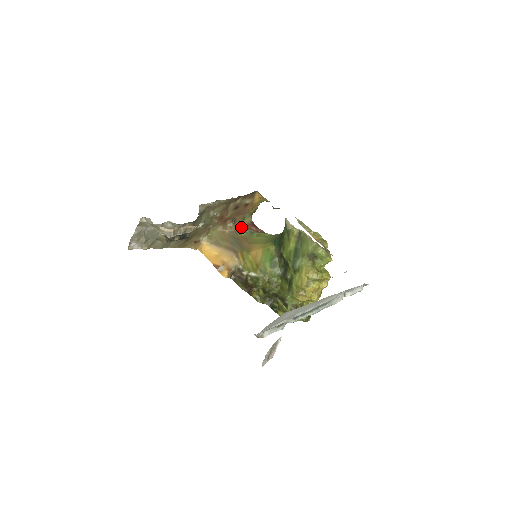
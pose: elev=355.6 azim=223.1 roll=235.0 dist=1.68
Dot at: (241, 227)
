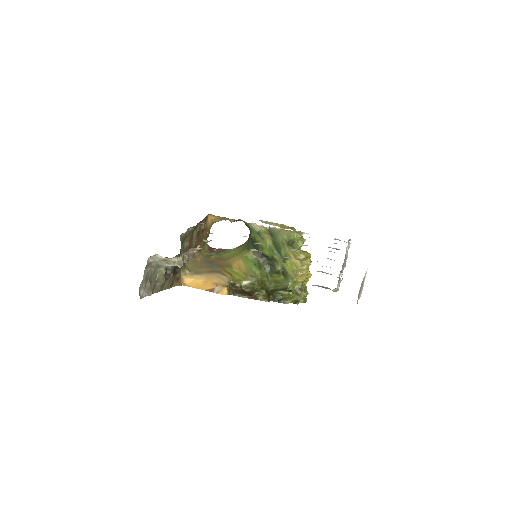
Dot at: (206, 252)
